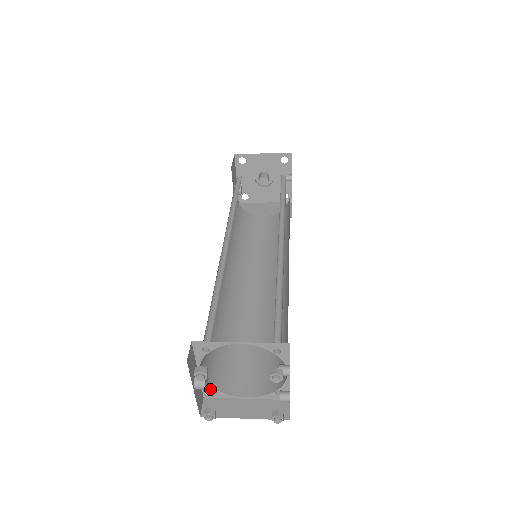
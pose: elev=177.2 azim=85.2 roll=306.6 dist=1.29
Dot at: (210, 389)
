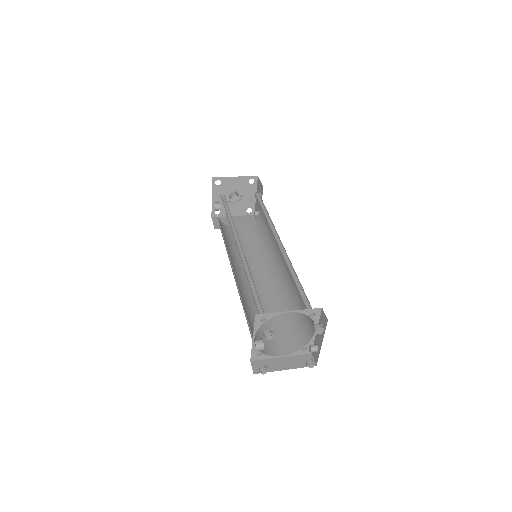
Dot at: (257, 353)
